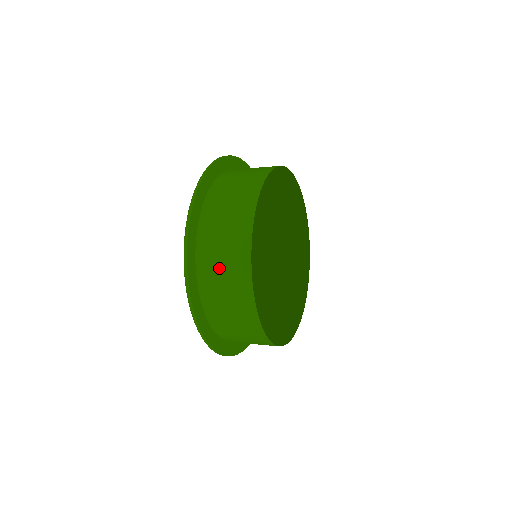
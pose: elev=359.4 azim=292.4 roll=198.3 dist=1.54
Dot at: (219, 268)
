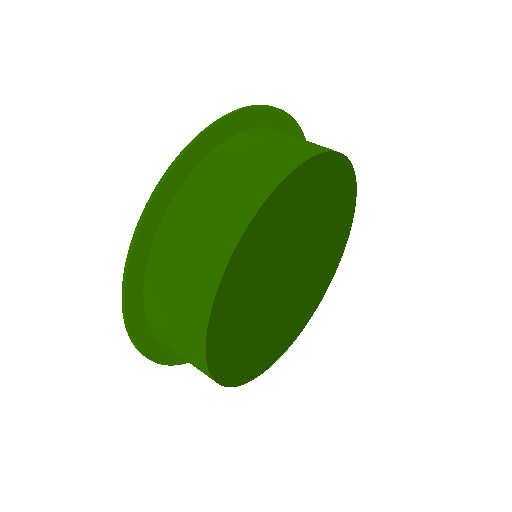
Dot at: (169, 310)
